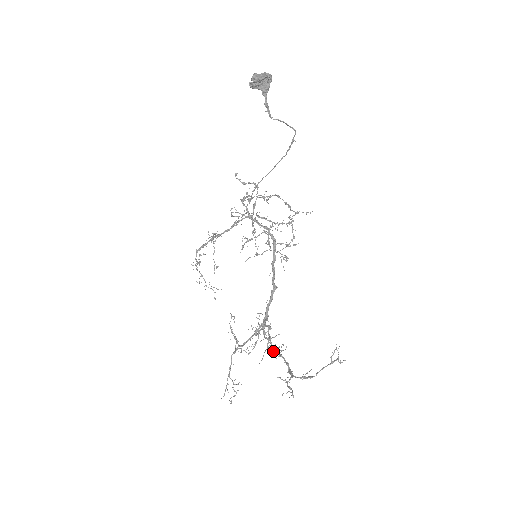
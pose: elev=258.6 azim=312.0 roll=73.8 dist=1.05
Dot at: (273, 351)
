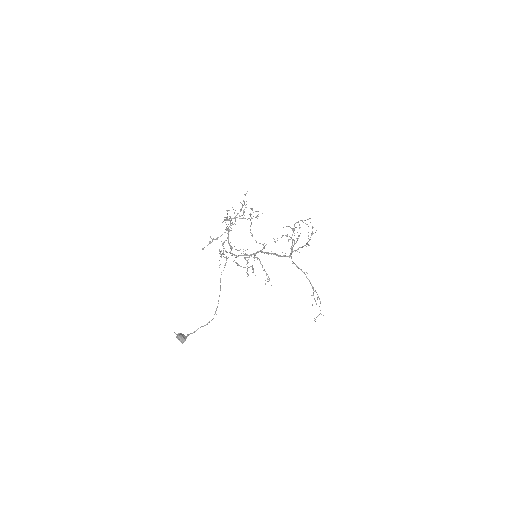
Dot at: (308, 245)
